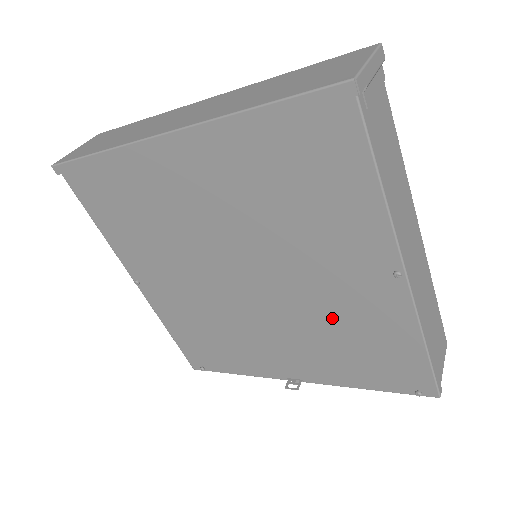
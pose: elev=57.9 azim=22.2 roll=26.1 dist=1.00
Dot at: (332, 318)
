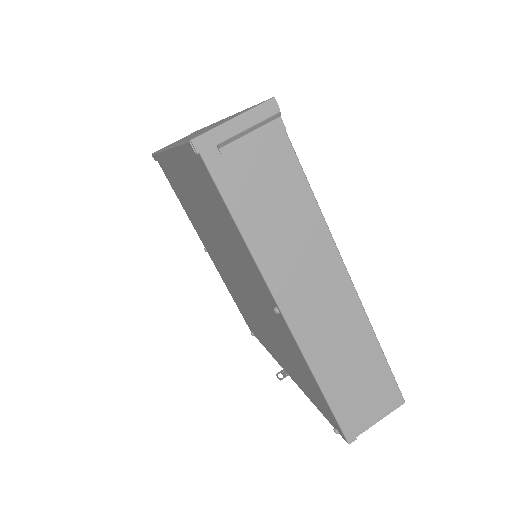
Dot at: (274, 329)
